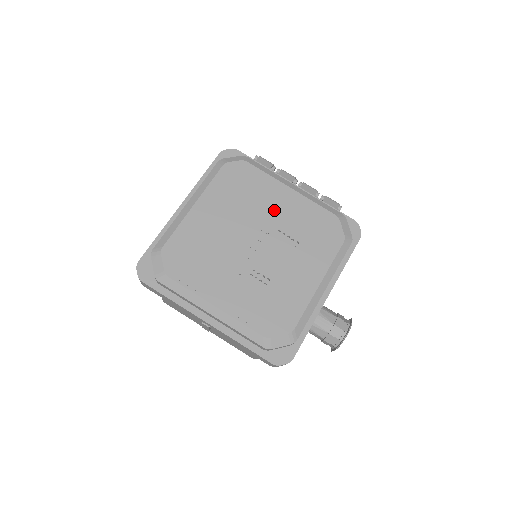
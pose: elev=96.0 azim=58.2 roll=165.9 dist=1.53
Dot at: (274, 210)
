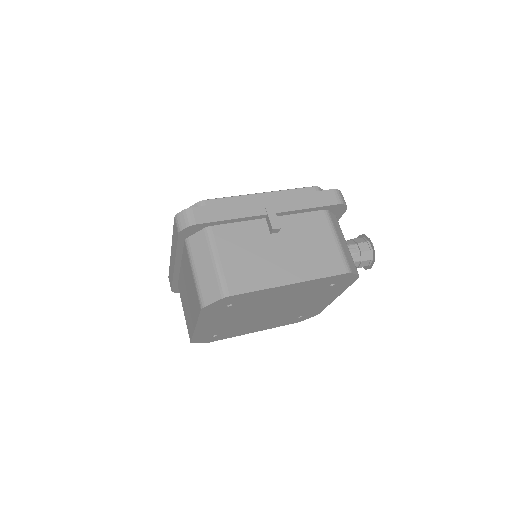
Dot at: occluded
